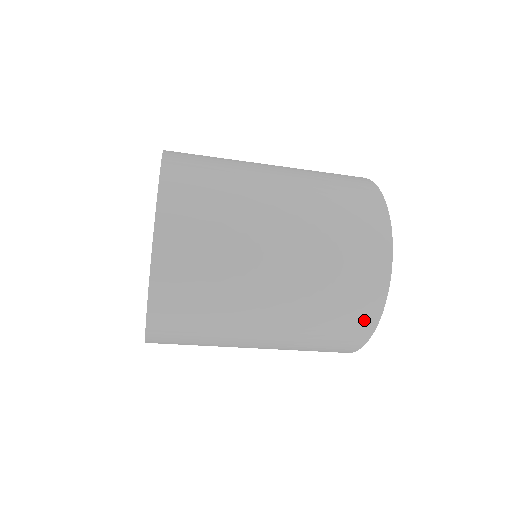
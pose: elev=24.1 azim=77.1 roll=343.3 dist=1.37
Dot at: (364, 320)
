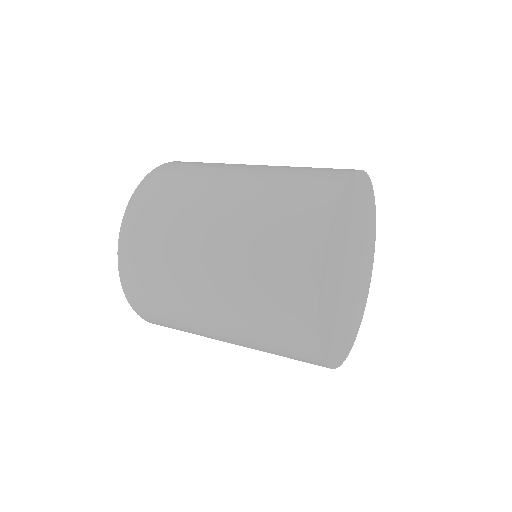
Dot at: (307, 355)
